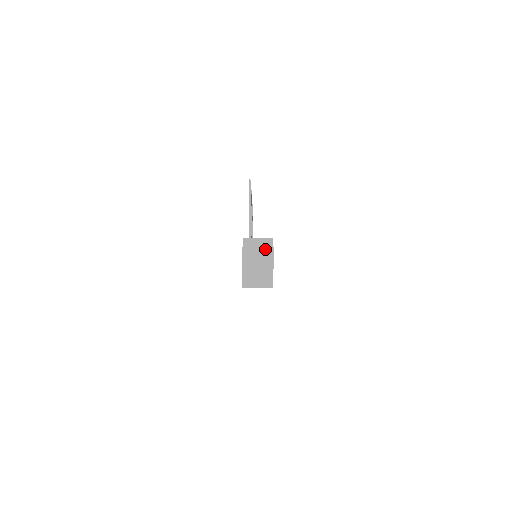
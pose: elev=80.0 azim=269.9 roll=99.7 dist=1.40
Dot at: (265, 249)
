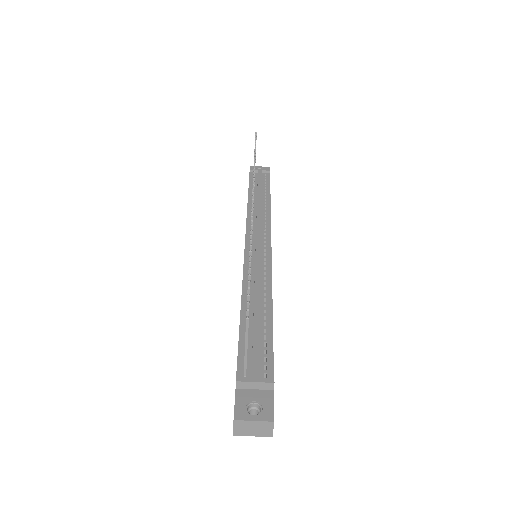
Dot at: (263, 423)
